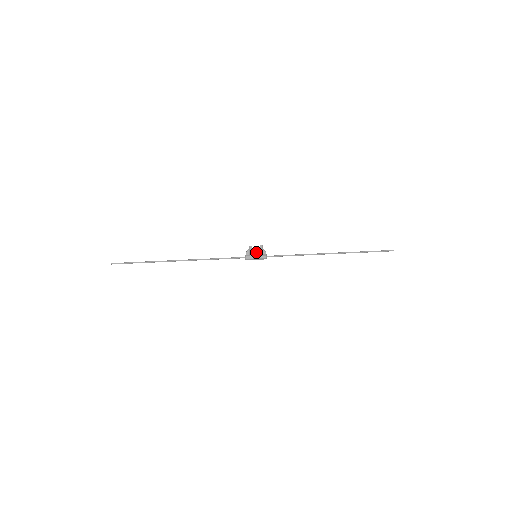
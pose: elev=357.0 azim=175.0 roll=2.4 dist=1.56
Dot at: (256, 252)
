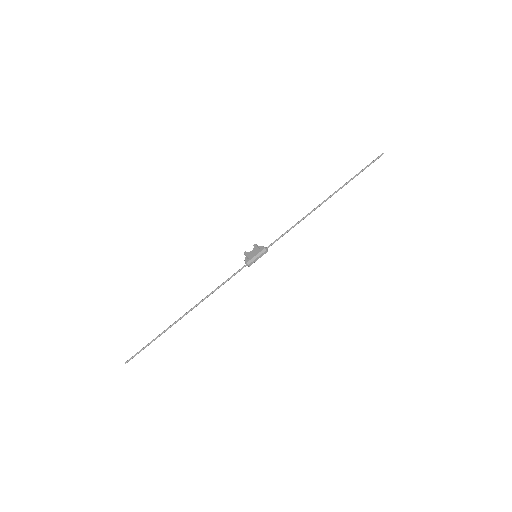
Dot at: (253, 252)
